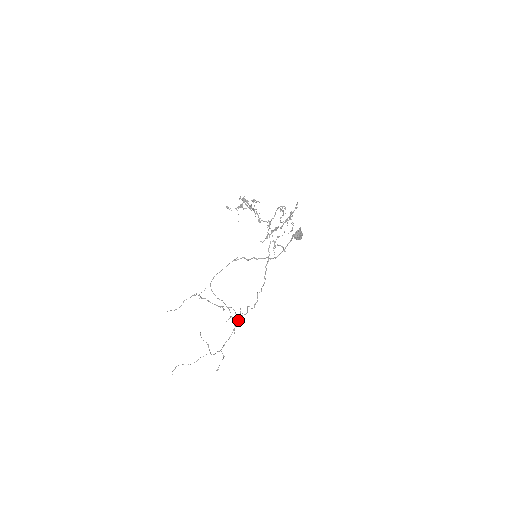
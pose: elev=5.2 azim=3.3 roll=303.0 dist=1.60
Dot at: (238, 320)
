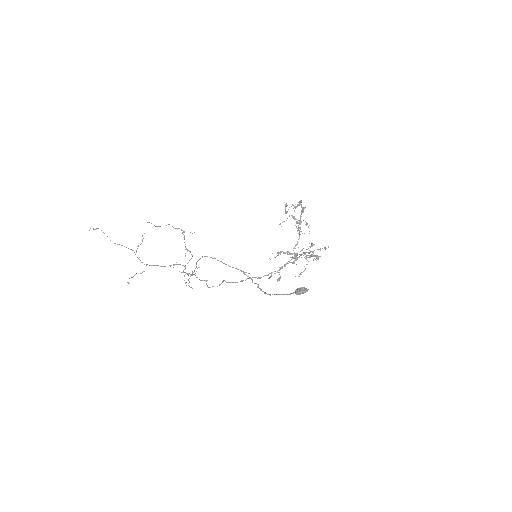
Dot at: occluded
